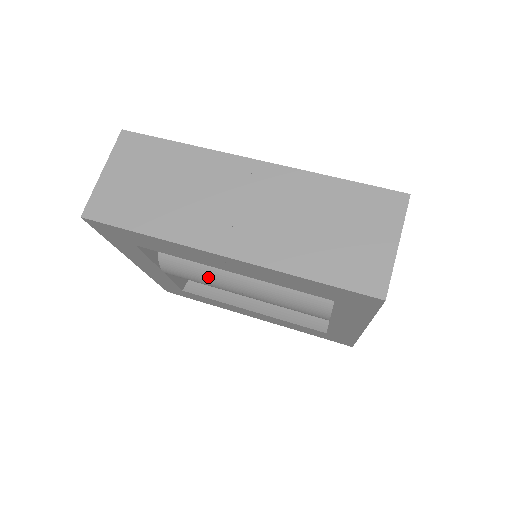
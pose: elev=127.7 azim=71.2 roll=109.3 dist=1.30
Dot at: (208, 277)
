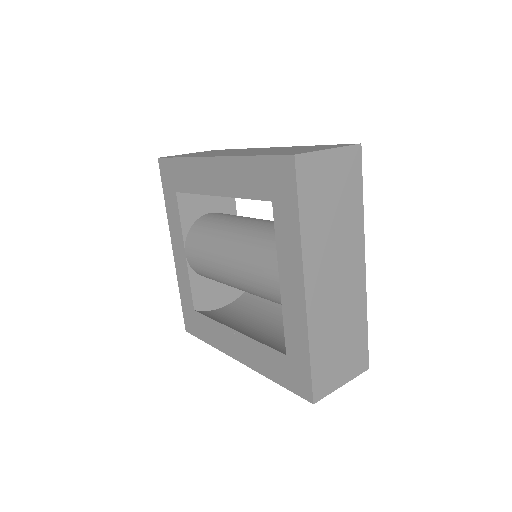
Dot at: (209, 245)
